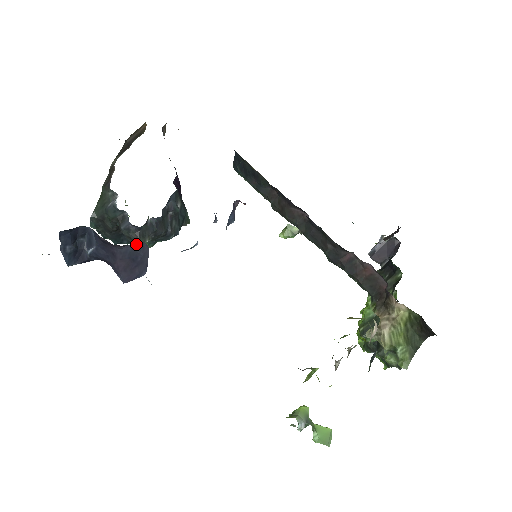
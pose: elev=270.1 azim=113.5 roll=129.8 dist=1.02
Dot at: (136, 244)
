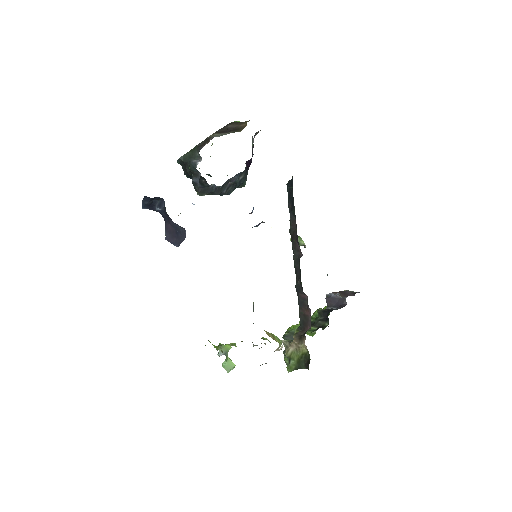
Dot at: (182, 227)
